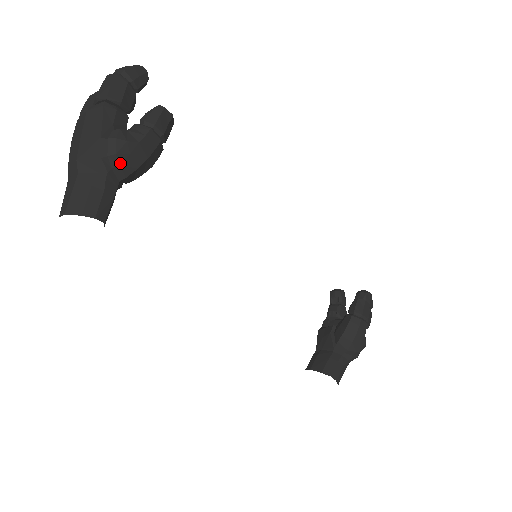
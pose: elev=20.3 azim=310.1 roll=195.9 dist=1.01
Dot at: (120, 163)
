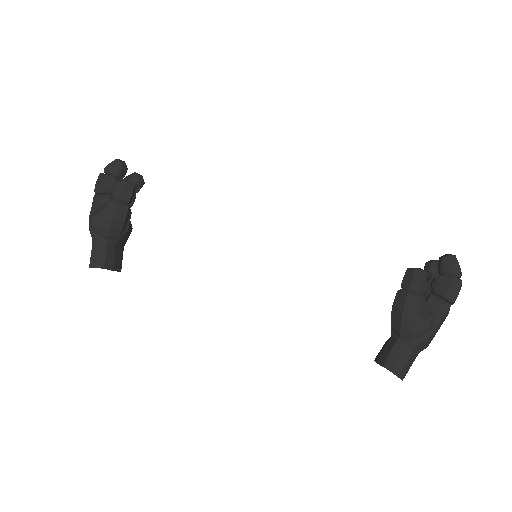
Dot at: (98, 229)
